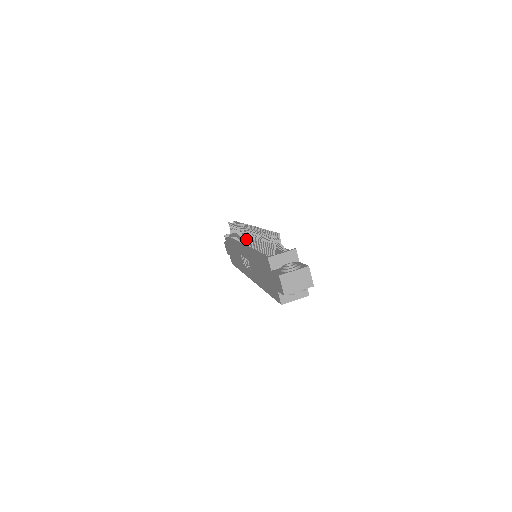
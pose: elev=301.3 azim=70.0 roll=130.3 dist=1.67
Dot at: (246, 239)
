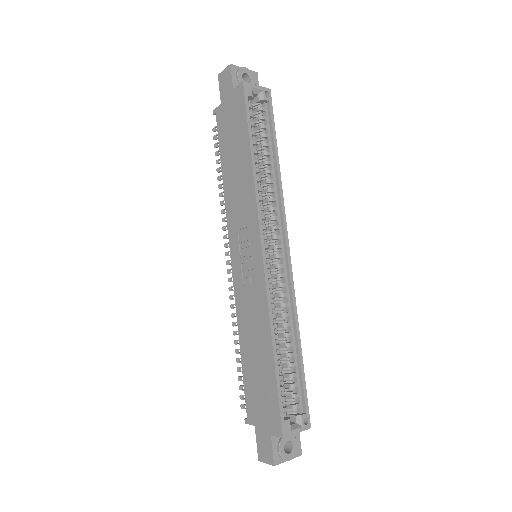
Dot at: occluded
